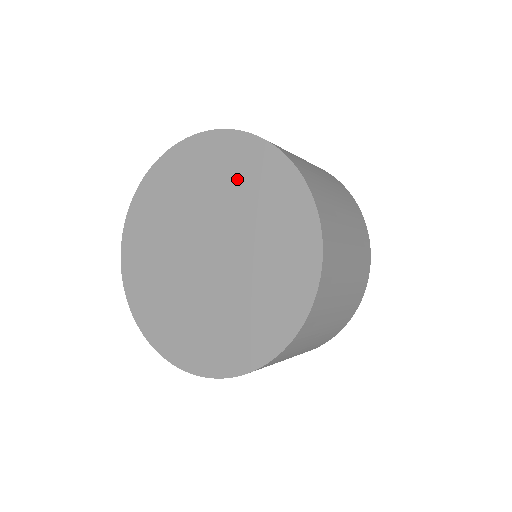
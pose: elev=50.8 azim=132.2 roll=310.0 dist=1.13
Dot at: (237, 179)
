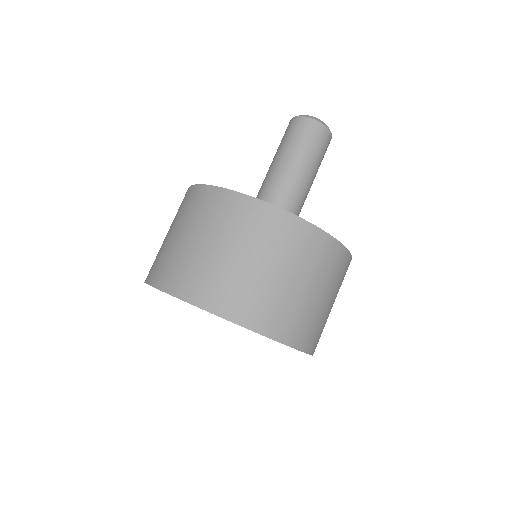
Dot at: occluded
